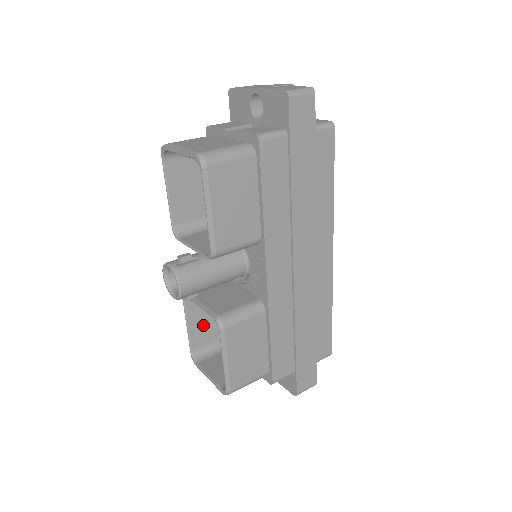
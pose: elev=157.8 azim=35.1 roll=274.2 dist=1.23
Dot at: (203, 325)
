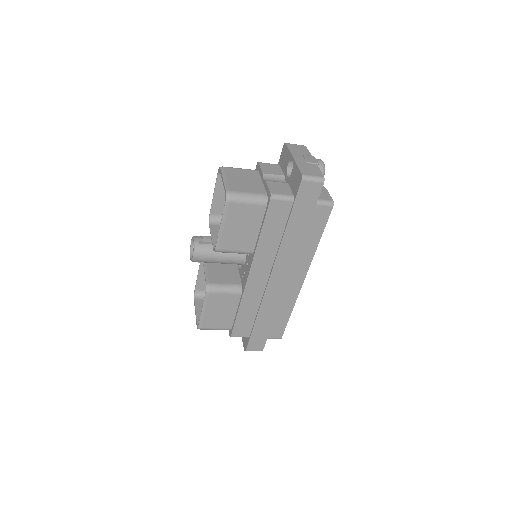
Dot at: occluded
